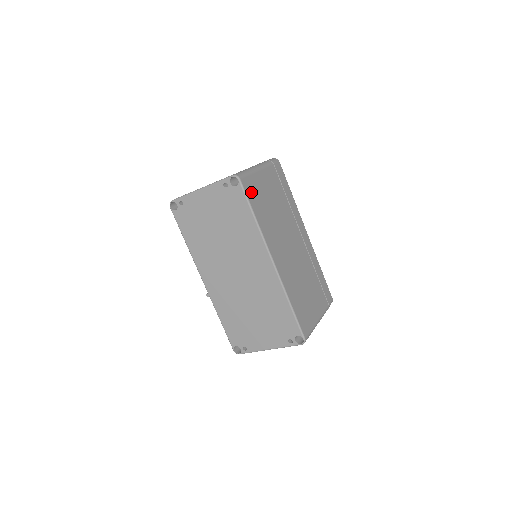
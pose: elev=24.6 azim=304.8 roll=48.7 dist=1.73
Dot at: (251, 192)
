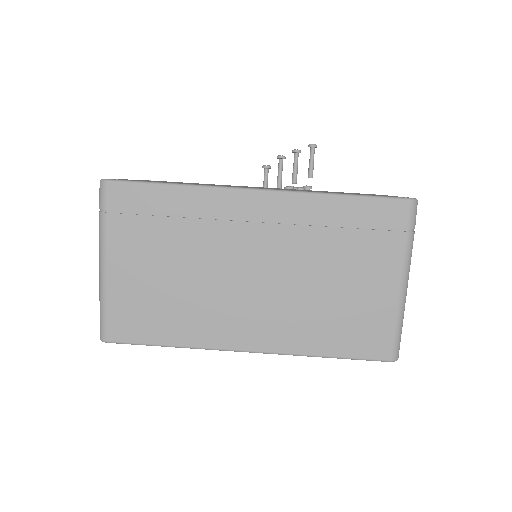
Dot at: (132, 327)
